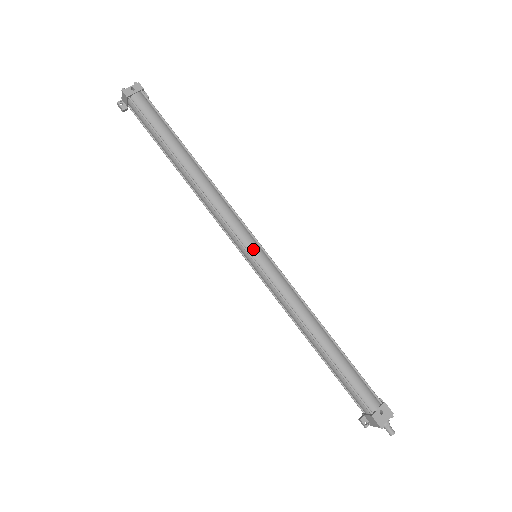
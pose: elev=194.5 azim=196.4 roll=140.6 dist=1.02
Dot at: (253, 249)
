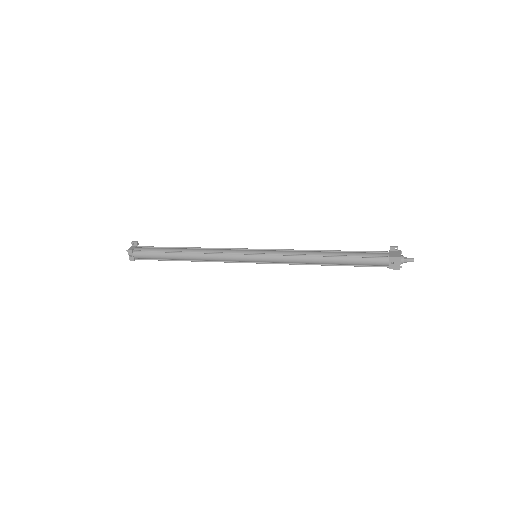
Dot at: (250, 260)
